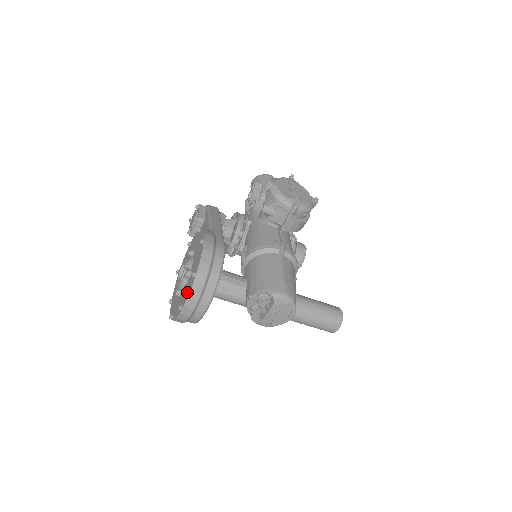
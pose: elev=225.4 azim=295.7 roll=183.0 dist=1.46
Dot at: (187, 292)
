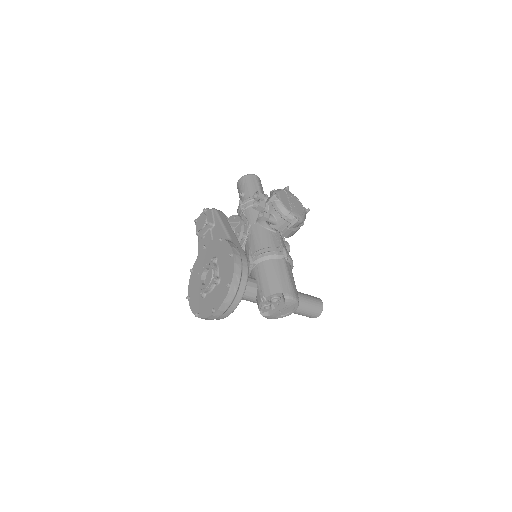
Dot at: (220, 298)
